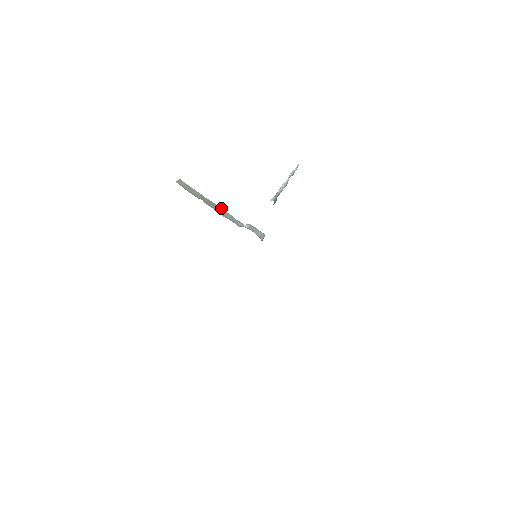
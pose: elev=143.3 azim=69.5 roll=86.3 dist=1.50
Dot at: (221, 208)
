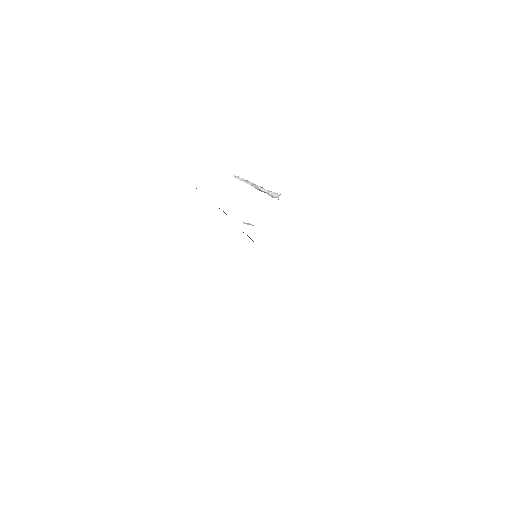
Dot at: occluded
